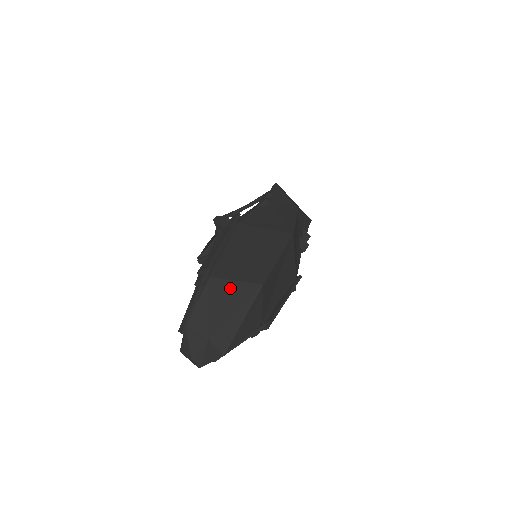
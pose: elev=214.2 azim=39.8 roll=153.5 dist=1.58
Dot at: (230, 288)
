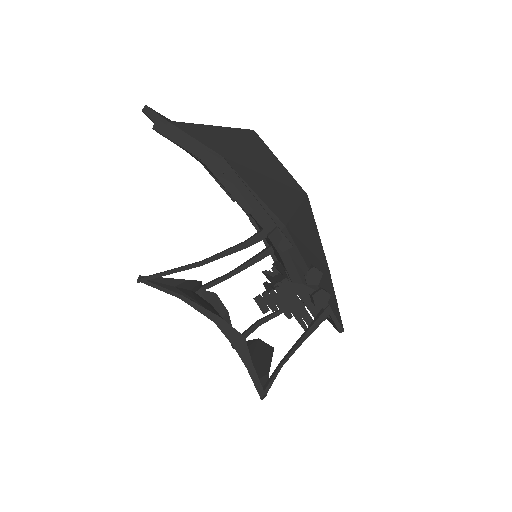
Dot at: occluded
